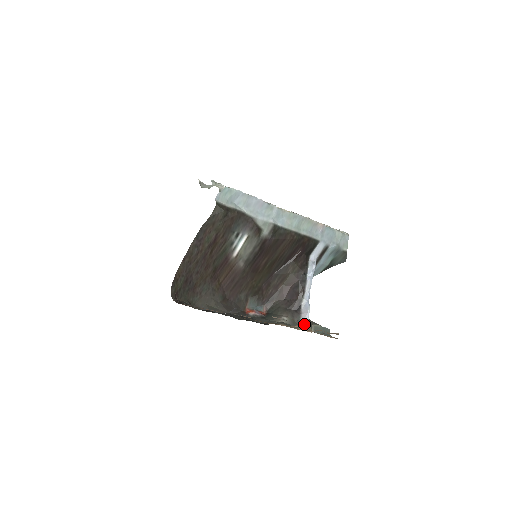
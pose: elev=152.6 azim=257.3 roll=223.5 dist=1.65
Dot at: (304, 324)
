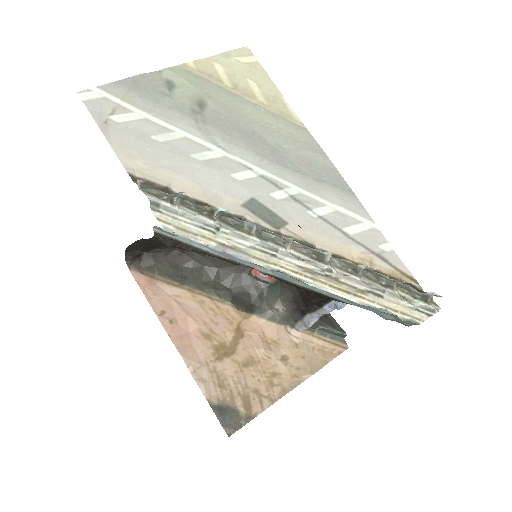
Dot at: (299, 327)
